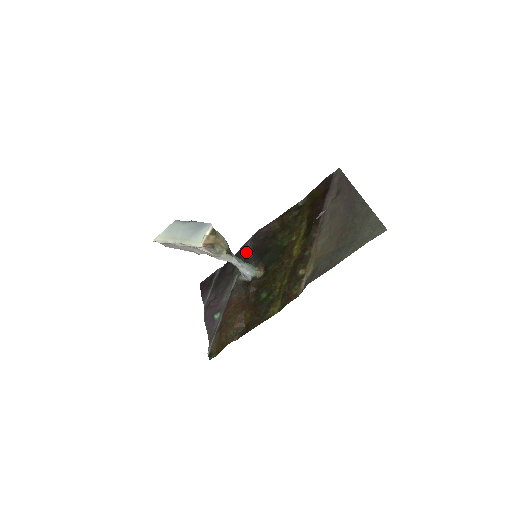
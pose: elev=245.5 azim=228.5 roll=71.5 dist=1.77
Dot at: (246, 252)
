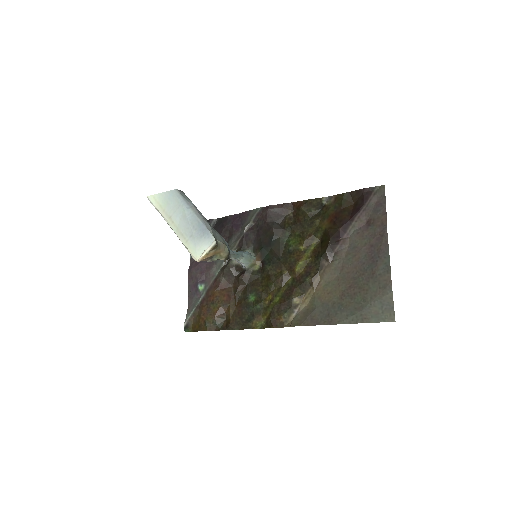
Dot at: (248, 226)
